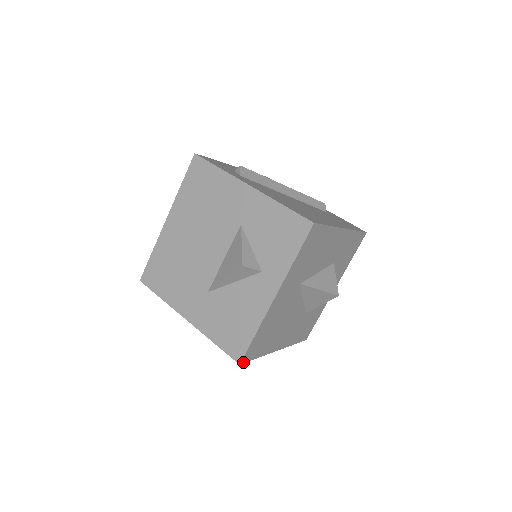
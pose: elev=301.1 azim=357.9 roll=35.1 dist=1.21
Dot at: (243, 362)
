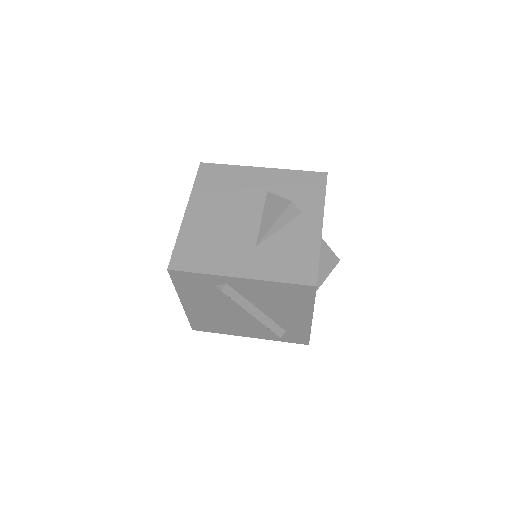
Dot at: (316, 288)
